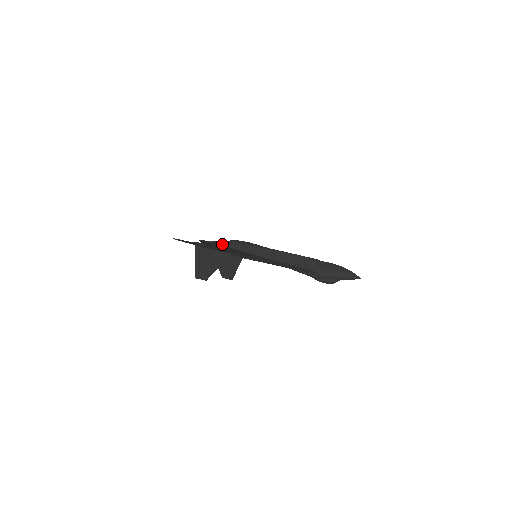
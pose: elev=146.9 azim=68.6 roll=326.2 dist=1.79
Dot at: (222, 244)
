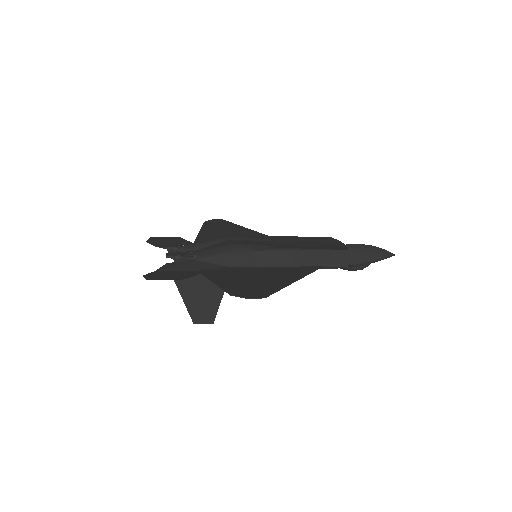
Dot at: (213, 258)
